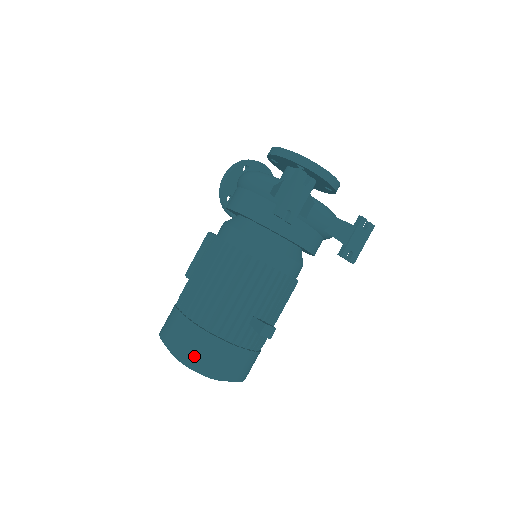
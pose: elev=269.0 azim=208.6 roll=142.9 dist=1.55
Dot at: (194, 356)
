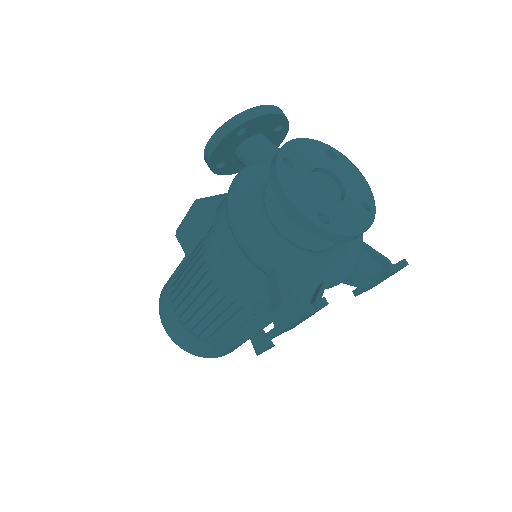
Dot at: (195, 352)
